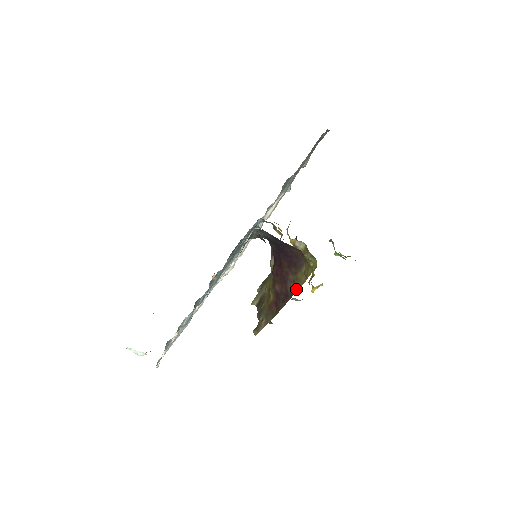
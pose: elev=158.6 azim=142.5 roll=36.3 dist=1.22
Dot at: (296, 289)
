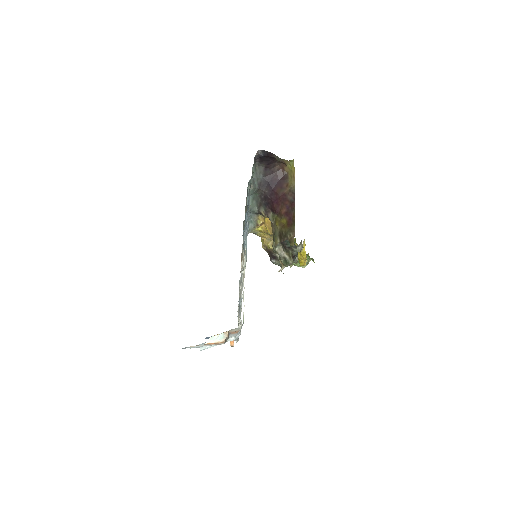
Dot at: (294, 191)
